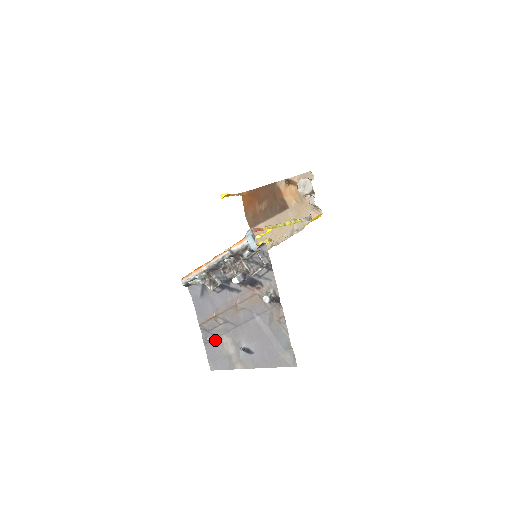
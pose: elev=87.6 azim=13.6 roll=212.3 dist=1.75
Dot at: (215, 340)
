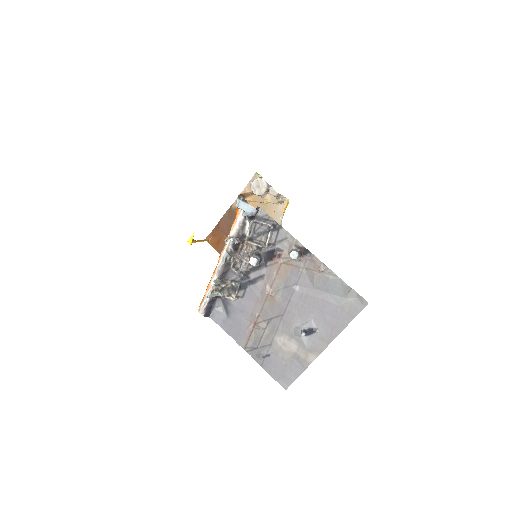
Dot at: (270, 351)
